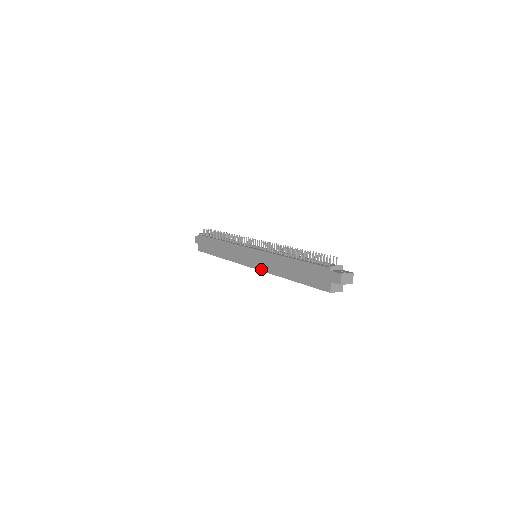
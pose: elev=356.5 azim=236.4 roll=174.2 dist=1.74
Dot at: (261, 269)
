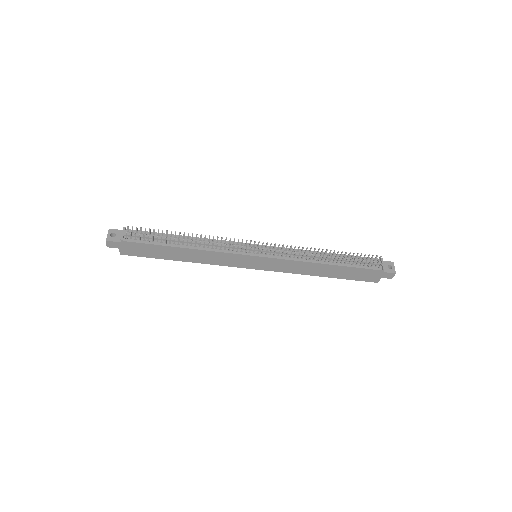
Dot at: (276, 271)
